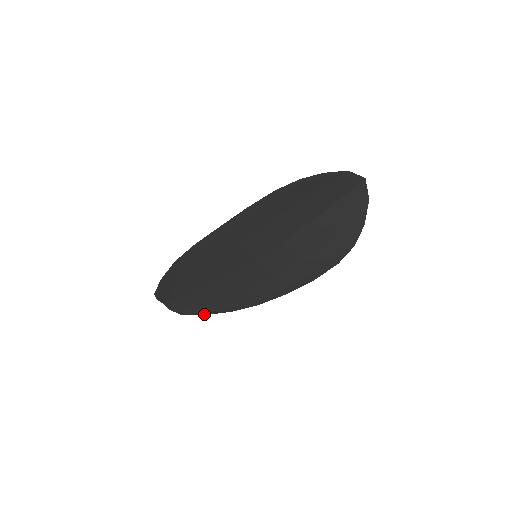
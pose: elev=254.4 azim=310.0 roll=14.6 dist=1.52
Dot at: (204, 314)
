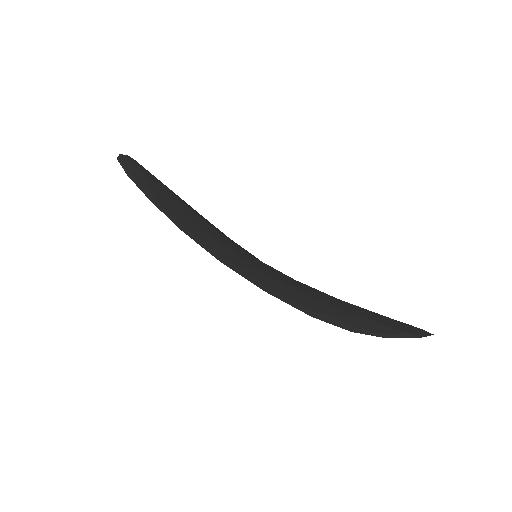
Dot at: occluded
